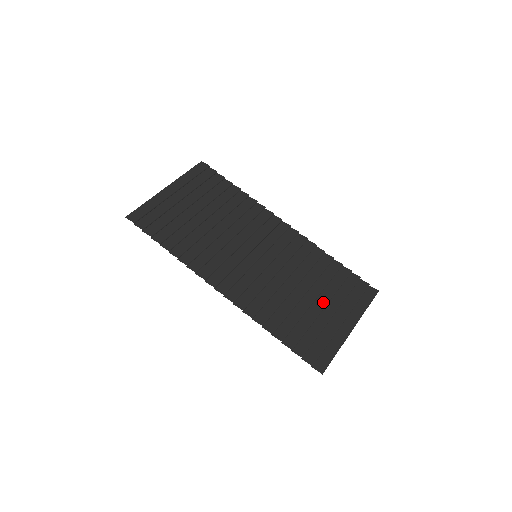
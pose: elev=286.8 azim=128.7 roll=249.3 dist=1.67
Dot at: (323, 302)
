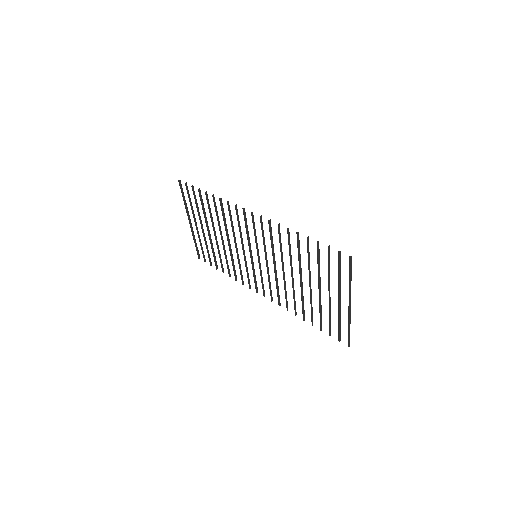
Dot at: occluded
